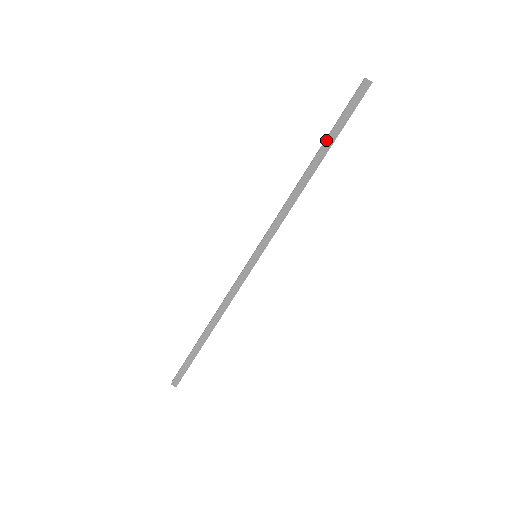
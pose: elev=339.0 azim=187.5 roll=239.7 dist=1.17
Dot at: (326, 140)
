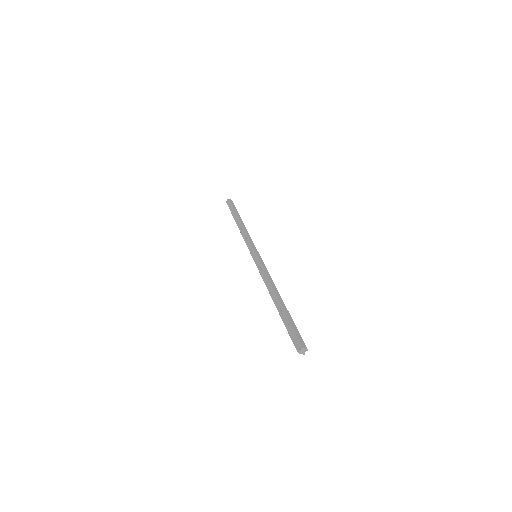
Dot at: (233, 216)
